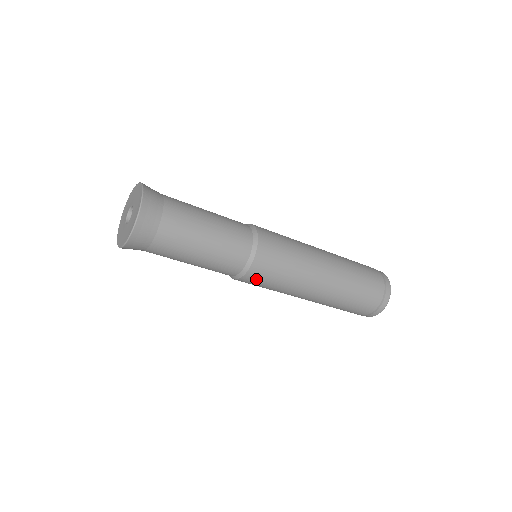
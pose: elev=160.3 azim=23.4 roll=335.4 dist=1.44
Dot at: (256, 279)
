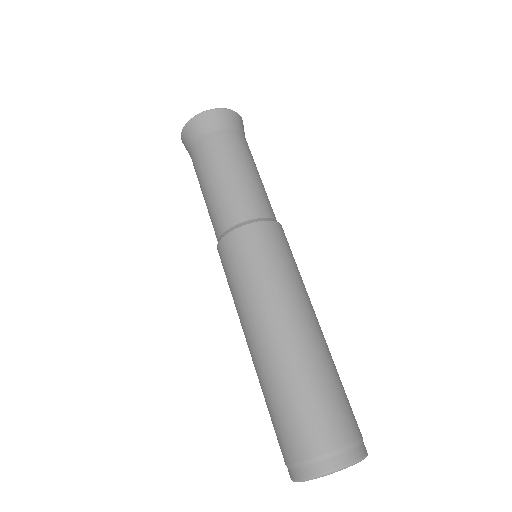
Dot at: (232, 250)
